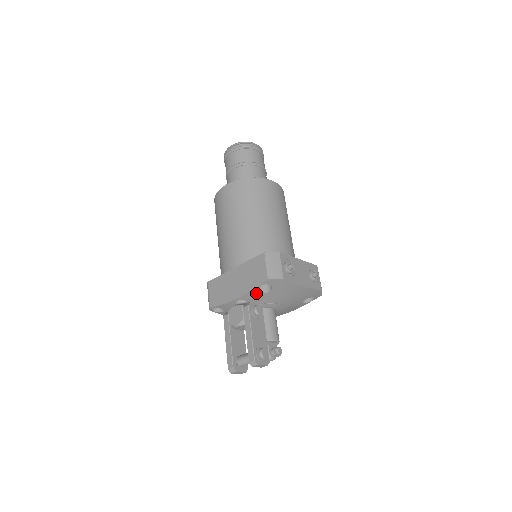
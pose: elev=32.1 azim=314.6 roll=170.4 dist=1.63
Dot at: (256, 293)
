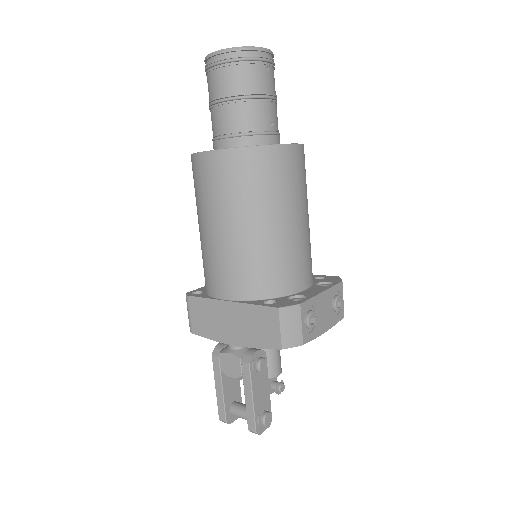
Dot at: occluded
